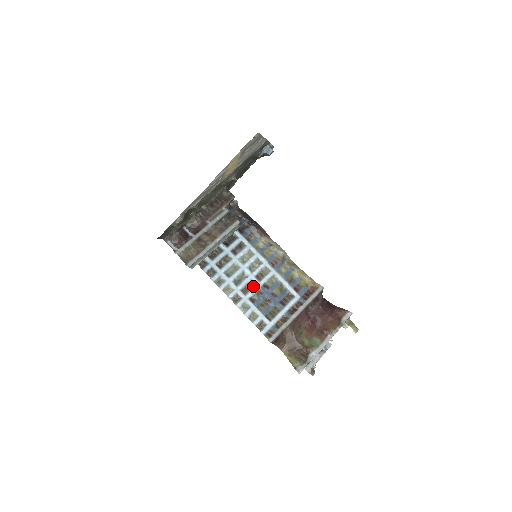
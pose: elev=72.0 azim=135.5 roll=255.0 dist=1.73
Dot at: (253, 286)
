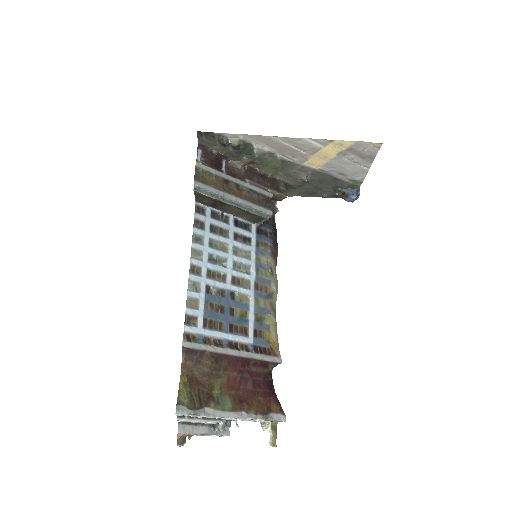
Dot at: (222, 280)
